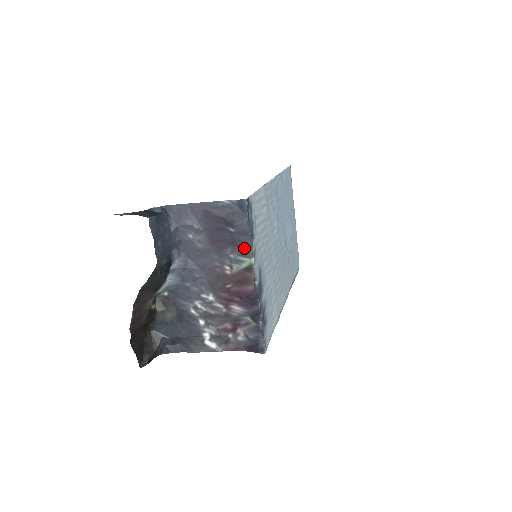
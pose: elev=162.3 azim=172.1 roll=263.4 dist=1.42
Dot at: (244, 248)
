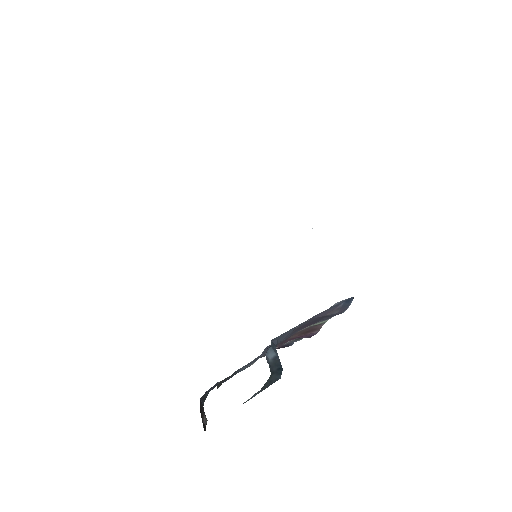
Dot at: (328, 318)
